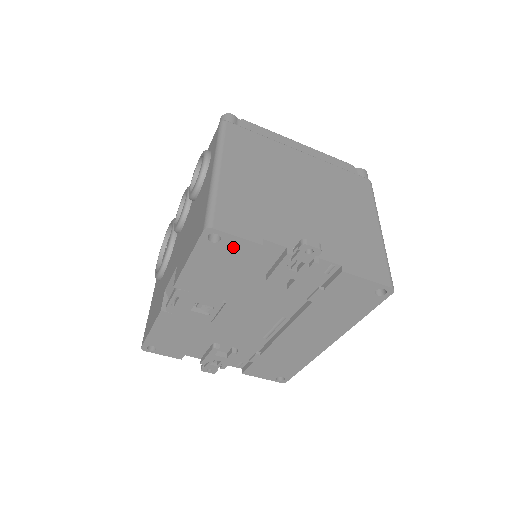
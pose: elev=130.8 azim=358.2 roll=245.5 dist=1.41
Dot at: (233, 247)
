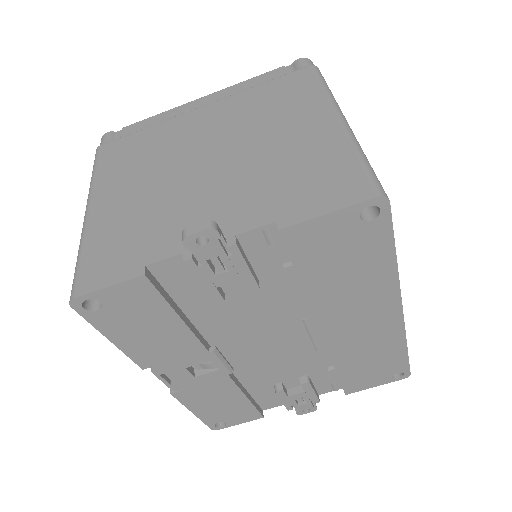
Dot at: (123, 299)
